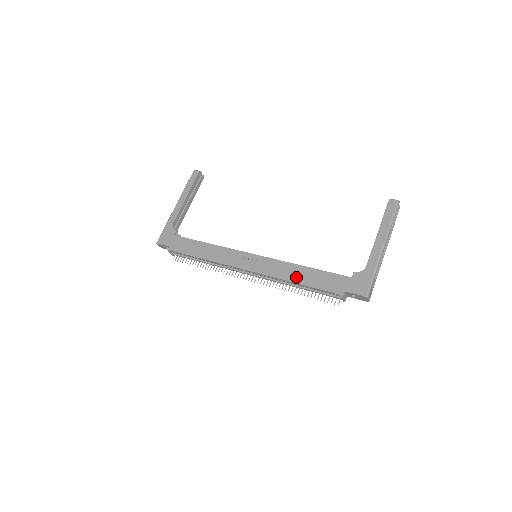
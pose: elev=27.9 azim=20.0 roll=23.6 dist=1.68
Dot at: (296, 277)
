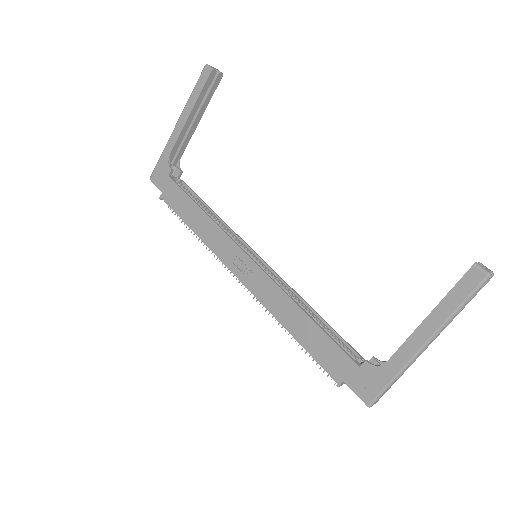
Dot at: (290, 323)
